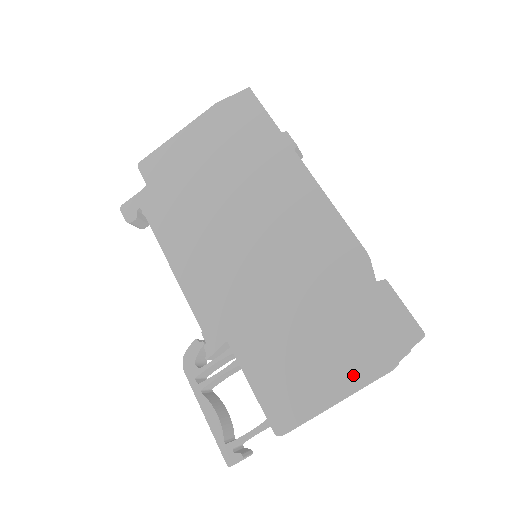
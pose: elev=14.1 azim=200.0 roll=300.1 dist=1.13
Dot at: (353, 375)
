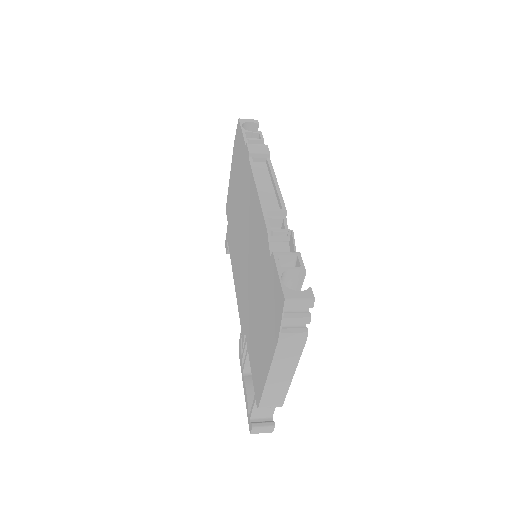
Dot at: (269, 349)
